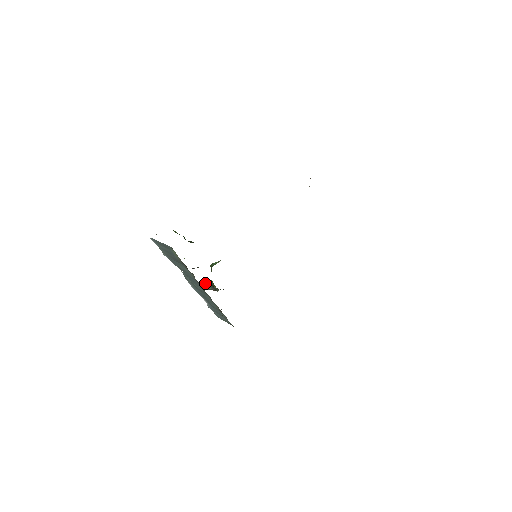
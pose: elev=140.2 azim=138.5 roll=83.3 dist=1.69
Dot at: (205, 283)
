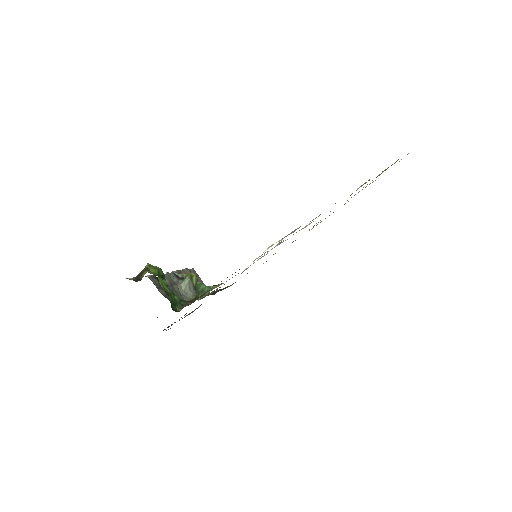
Dot at: (187, 284)
